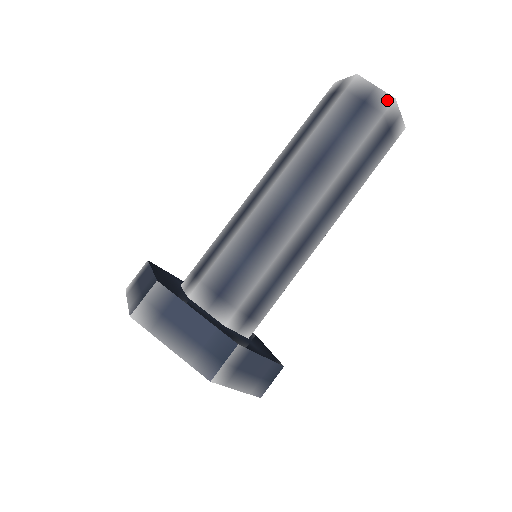
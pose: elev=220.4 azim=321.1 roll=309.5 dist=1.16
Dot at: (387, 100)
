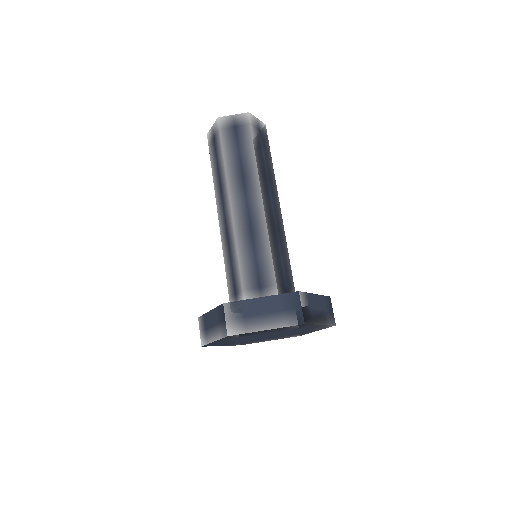
Dot at: (264, 126)
